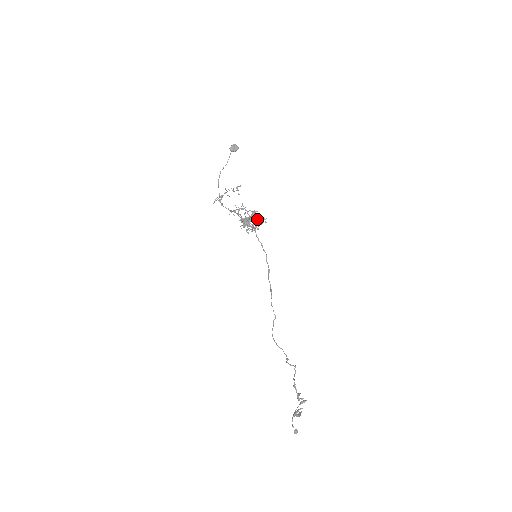
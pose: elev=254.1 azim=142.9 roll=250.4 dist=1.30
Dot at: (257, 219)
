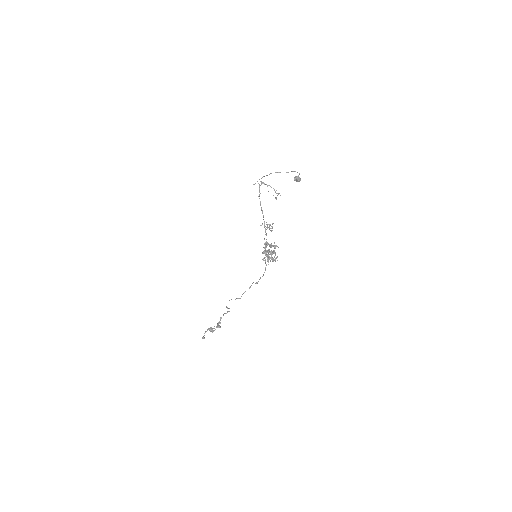
Dot at: (274, 257)
